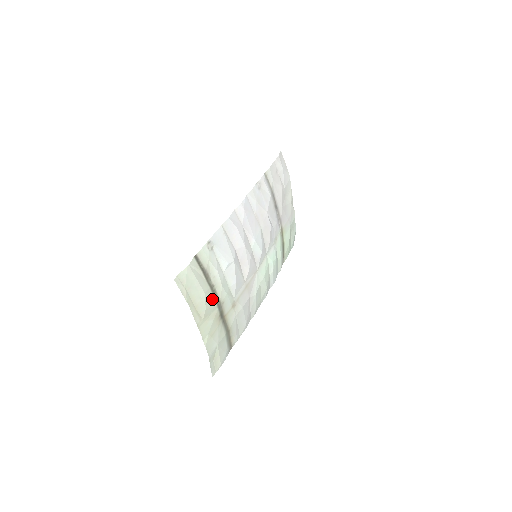
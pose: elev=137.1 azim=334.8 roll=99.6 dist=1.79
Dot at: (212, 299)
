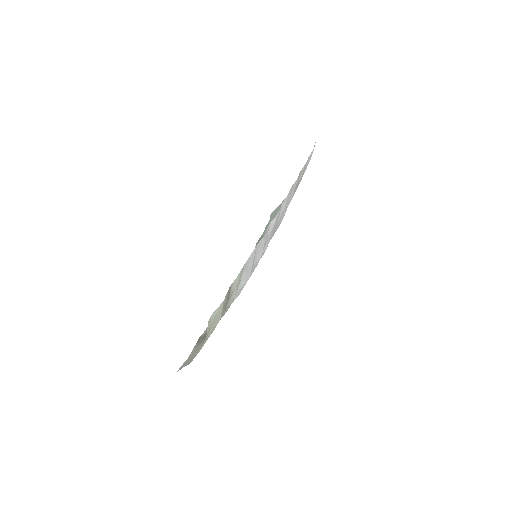
Dot at: occluded
